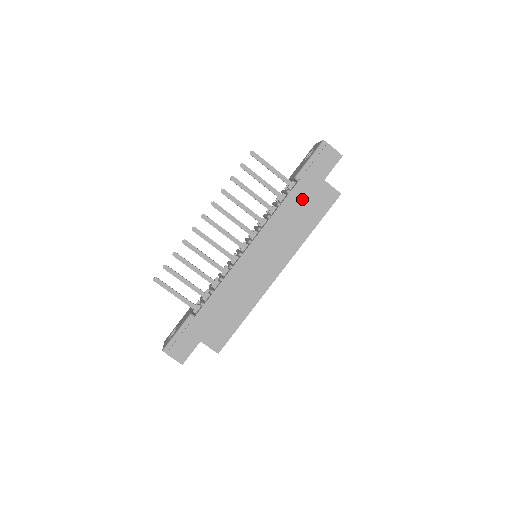
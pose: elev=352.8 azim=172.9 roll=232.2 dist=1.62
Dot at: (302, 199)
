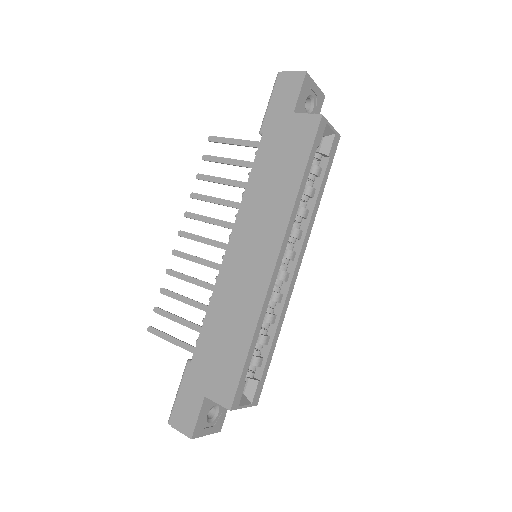
Dot at: (274, 151)
